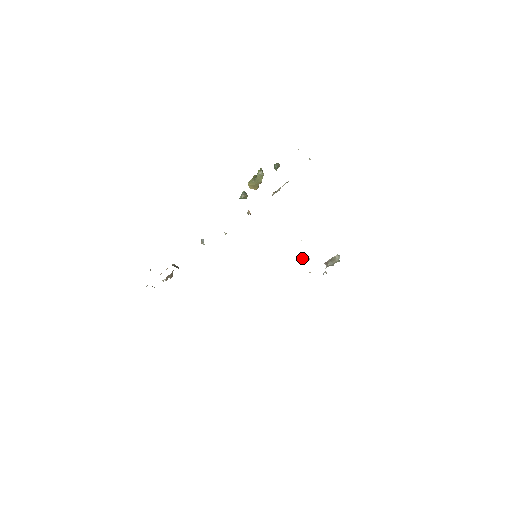
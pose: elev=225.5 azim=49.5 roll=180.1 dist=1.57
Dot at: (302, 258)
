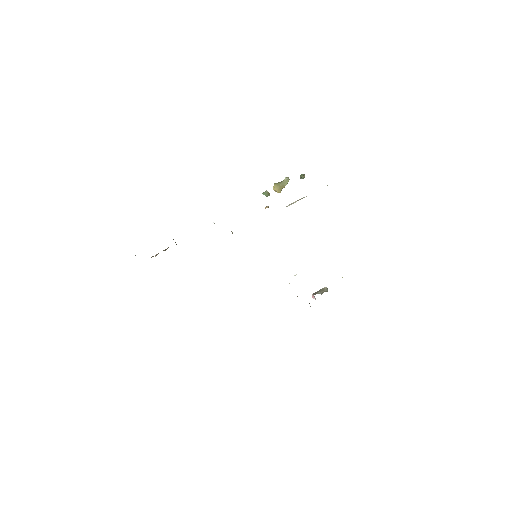
Dot at: (296, 274)
